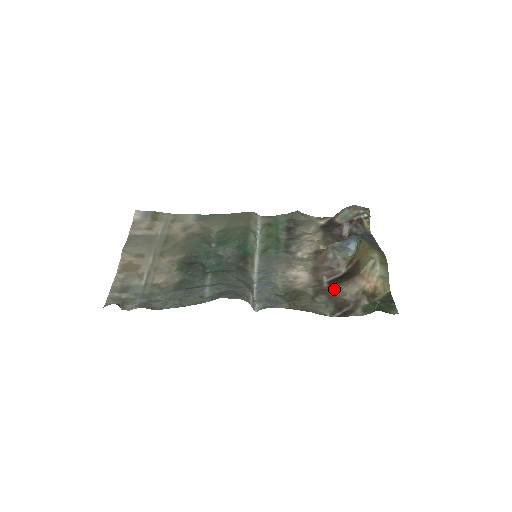
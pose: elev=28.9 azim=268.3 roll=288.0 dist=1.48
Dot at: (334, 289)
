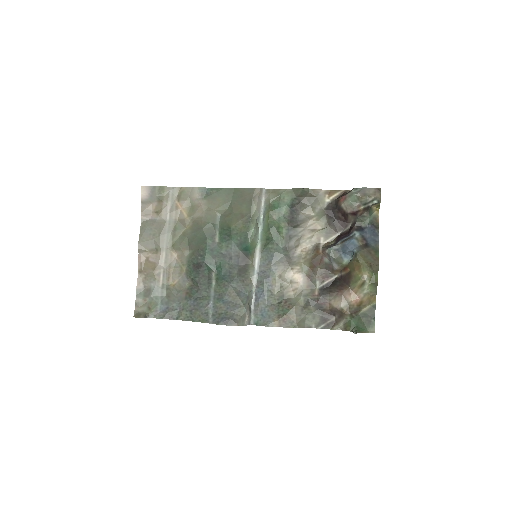
Dot at: (323, 300)
